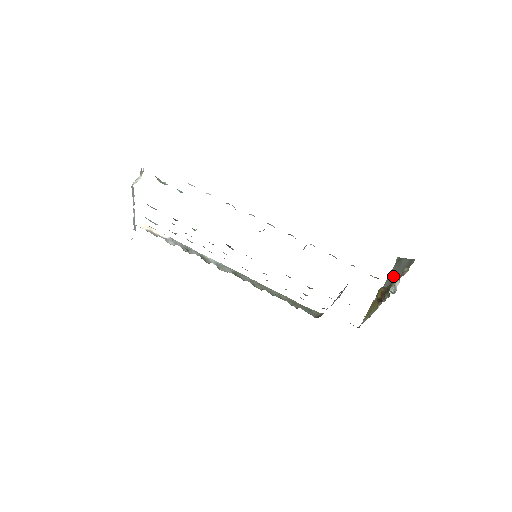
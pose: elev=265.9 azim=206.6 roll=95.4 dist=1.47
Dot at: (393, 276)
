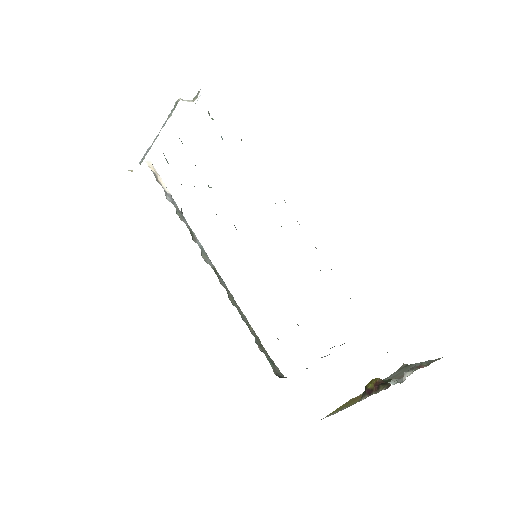
Dot at: (394, 377)
